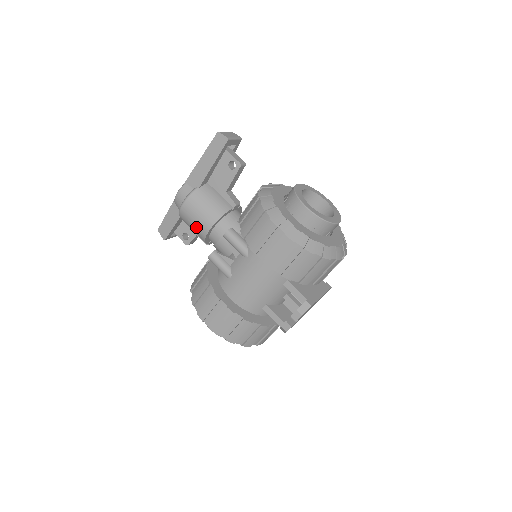
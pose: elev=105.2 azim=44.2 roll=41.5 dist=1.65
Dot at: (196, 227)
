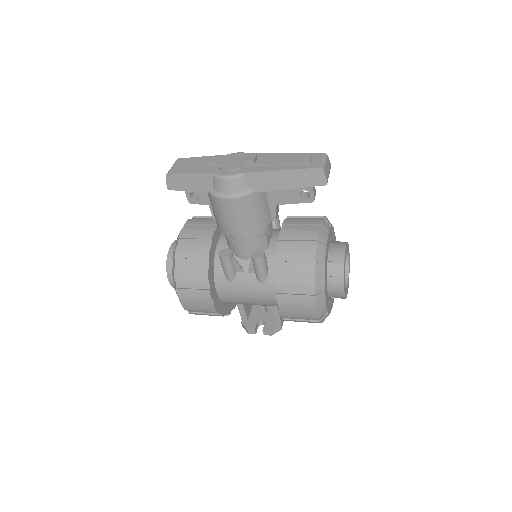
Dot at: (224, 221)
